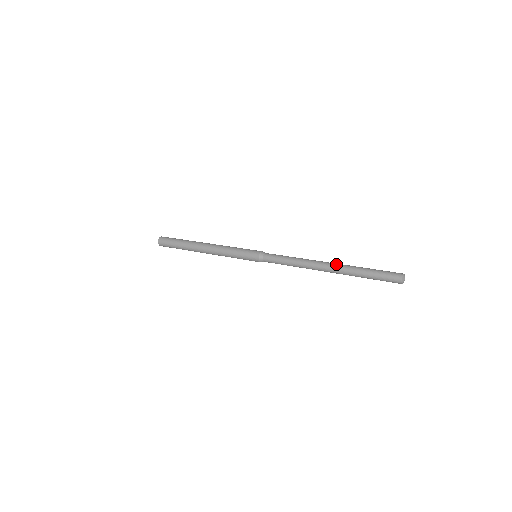
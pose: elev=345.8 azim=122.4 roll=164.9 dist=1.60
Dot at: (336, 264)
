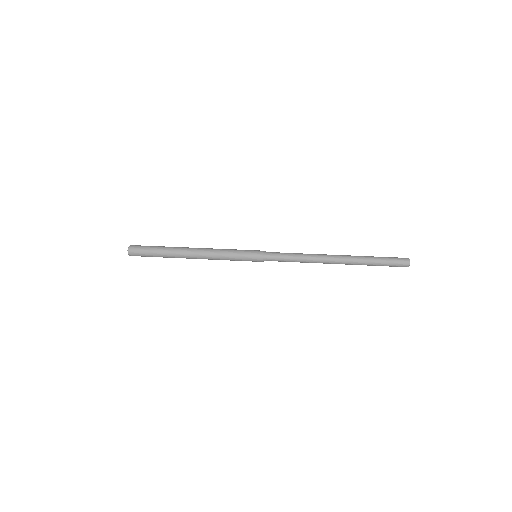
Dot at: (345, 255)
